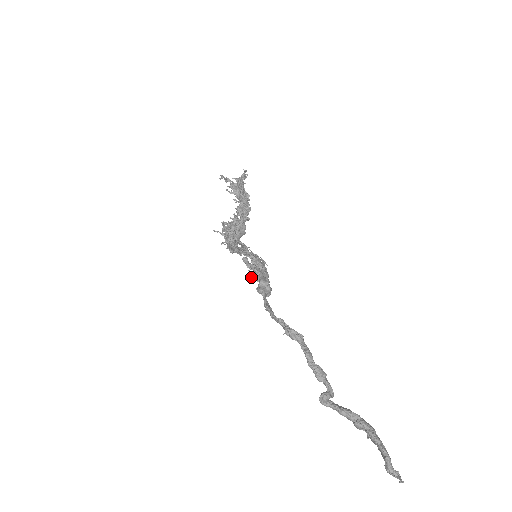
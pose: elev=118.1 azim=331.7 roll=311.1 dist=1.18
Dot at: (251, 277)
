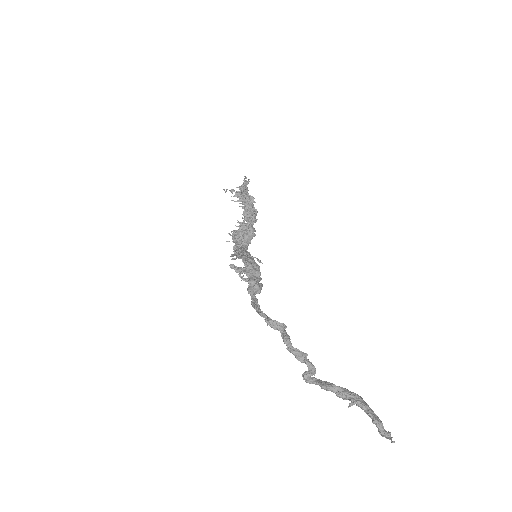
Dot at: occluded
